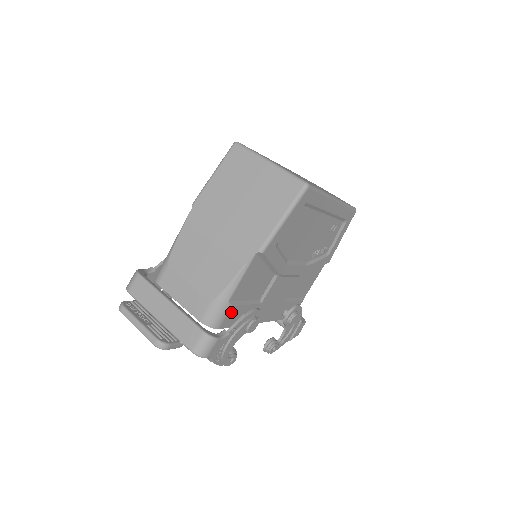
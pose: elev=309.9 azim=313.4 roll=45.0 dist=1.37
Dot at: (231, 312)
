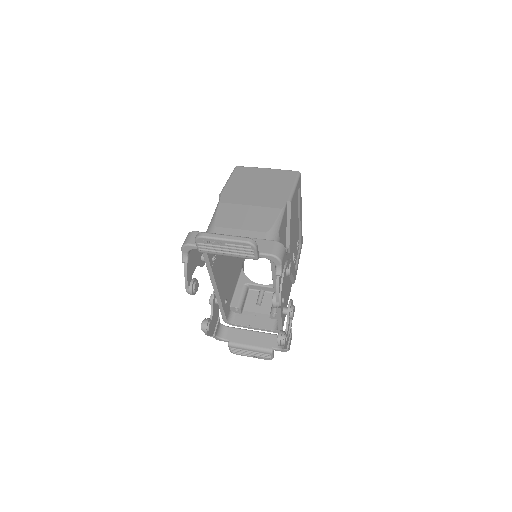
Dot at: occluded
